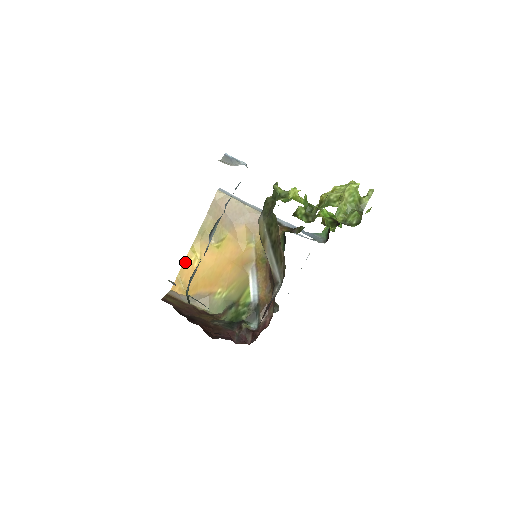
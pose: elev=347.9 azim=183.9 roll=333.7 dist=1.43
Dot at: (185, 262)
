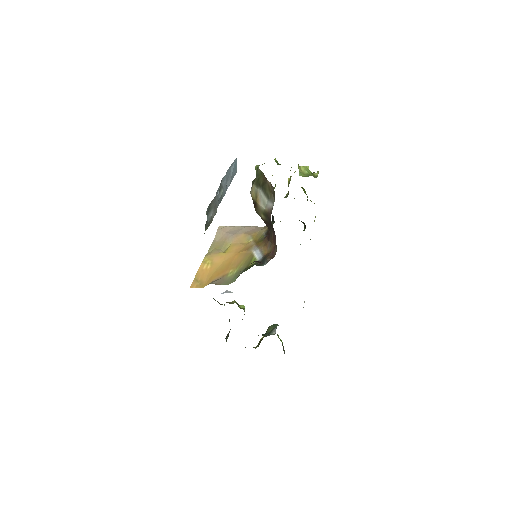
Dot at: (200, 269)
